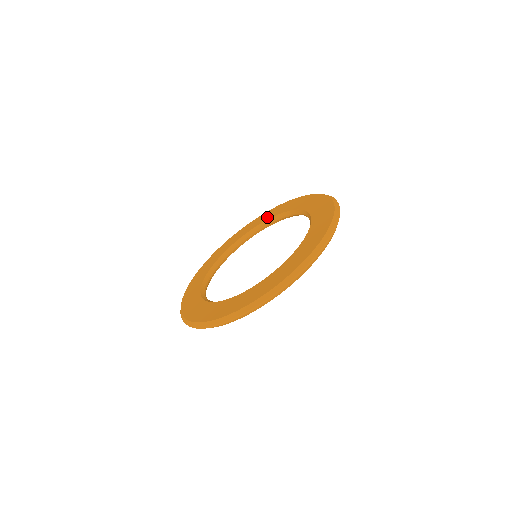
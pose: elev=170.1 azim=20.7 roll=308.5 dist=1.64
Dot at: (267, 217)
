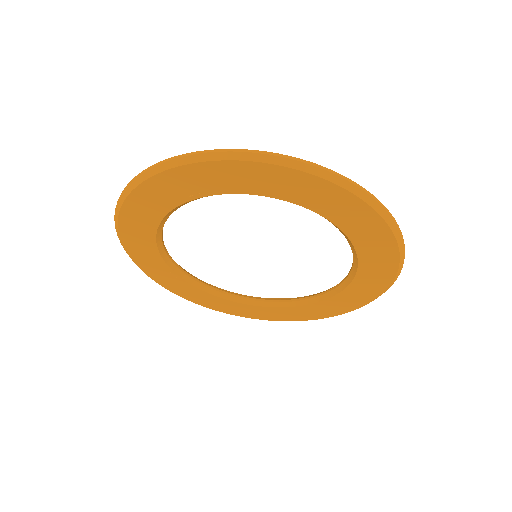
Dot at: occluded
